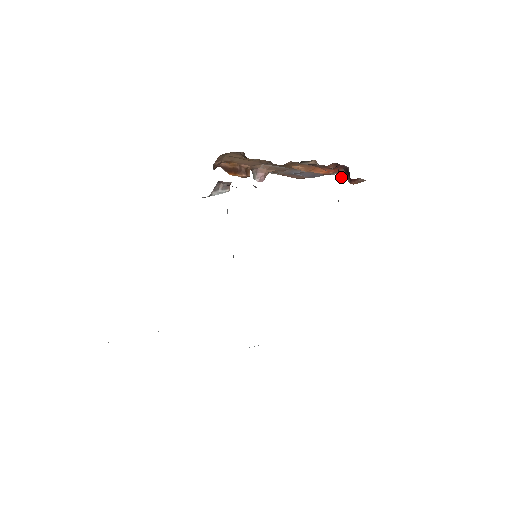
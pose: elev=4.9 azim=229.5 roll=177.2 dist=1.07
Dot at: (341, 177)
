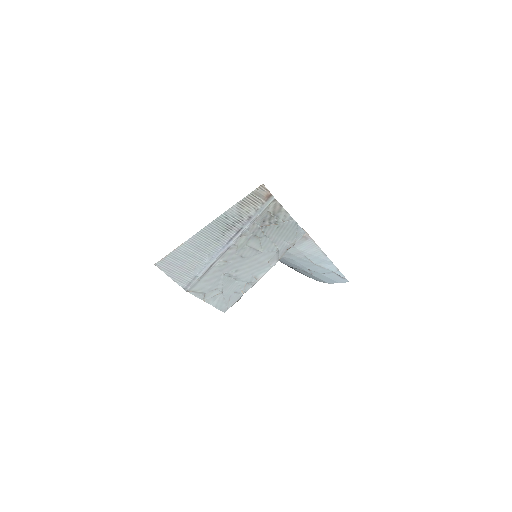
Dot at: occluded
